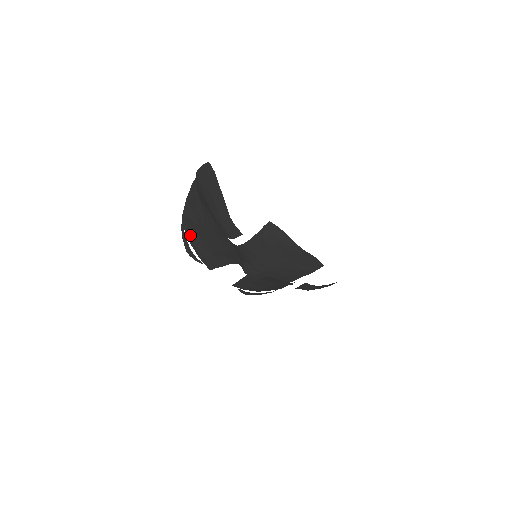
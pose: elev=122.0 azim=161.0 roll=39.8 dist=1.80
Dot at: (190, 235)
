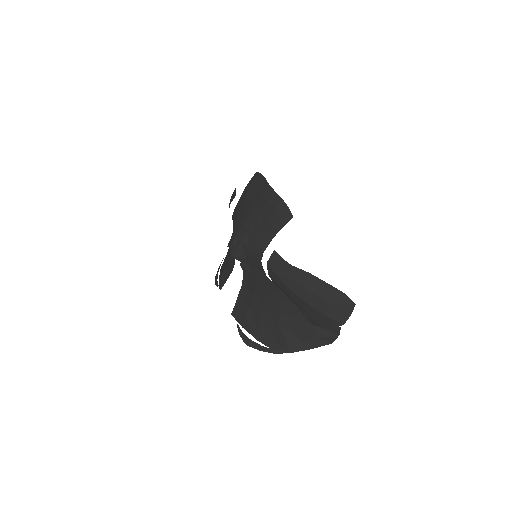
Dot at: occluded
